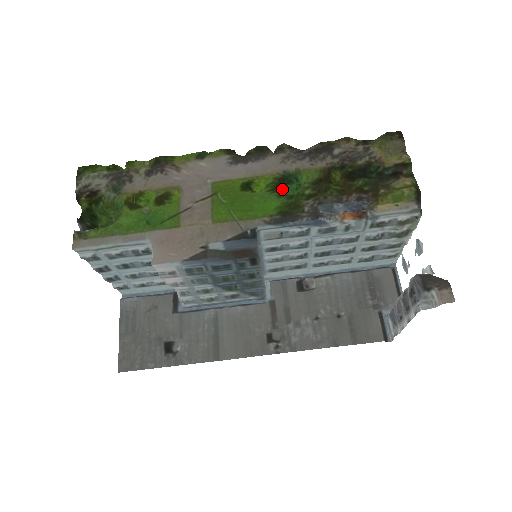
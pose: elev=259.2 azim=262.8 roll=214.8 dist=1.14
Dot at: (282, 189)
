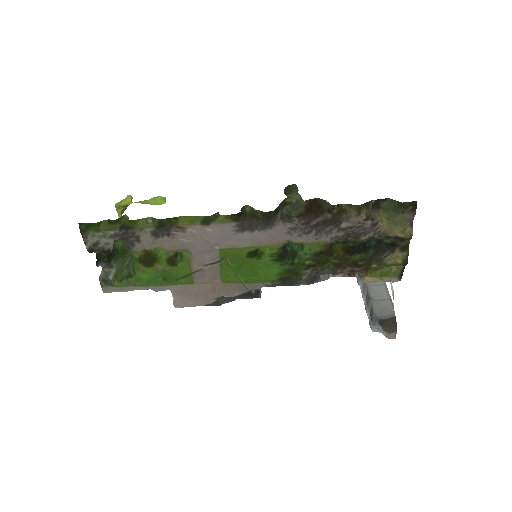
Dot at: (285, 257)
